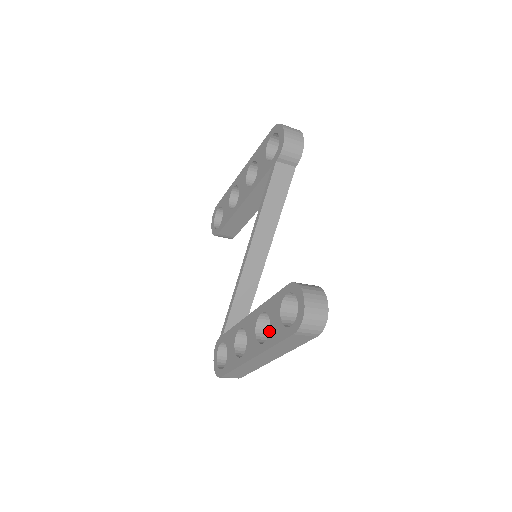
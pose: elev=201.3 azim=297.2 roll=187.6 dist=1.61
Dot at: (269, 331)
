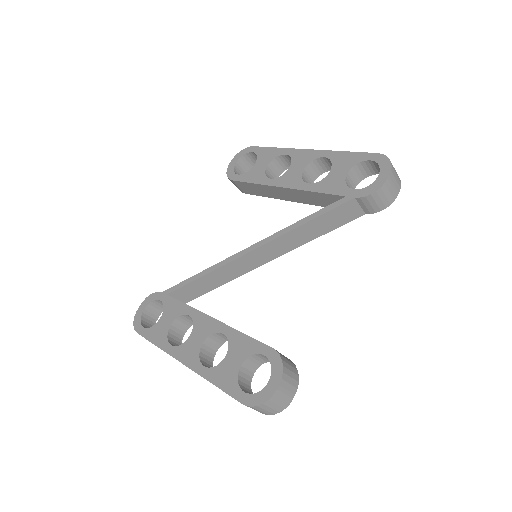
Dot at: (218, 364)
